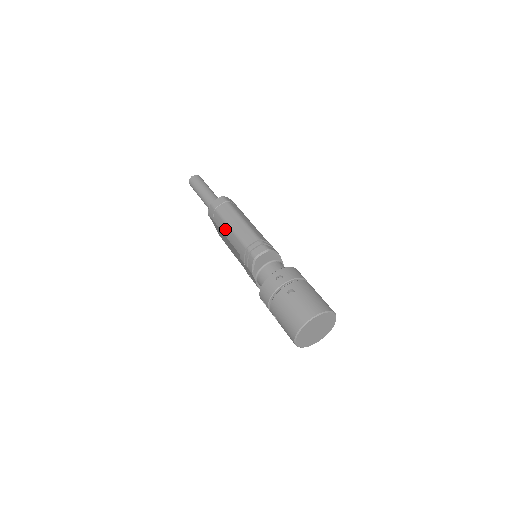
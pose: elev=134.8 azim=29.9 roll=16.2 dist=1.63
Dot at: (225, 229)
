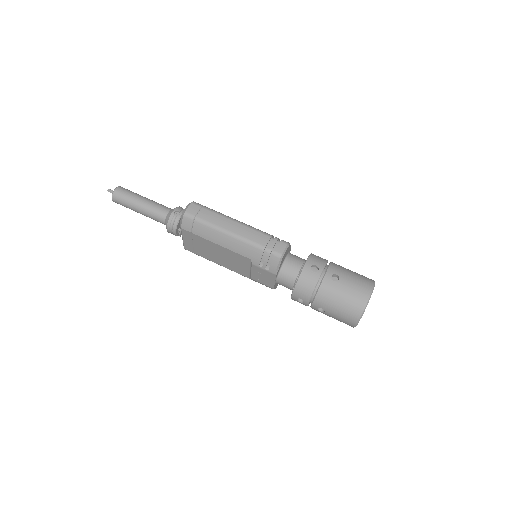
Dot at: (219, 238)
